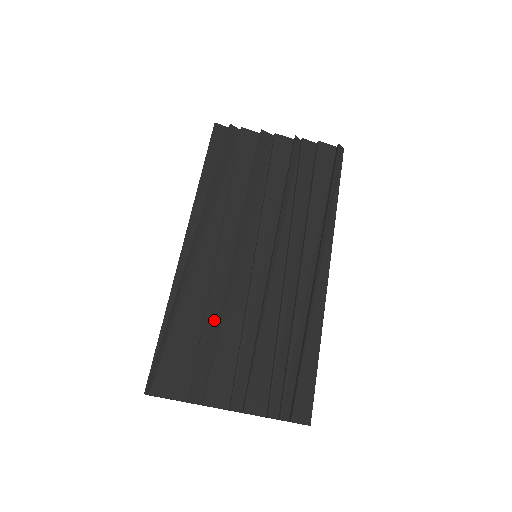
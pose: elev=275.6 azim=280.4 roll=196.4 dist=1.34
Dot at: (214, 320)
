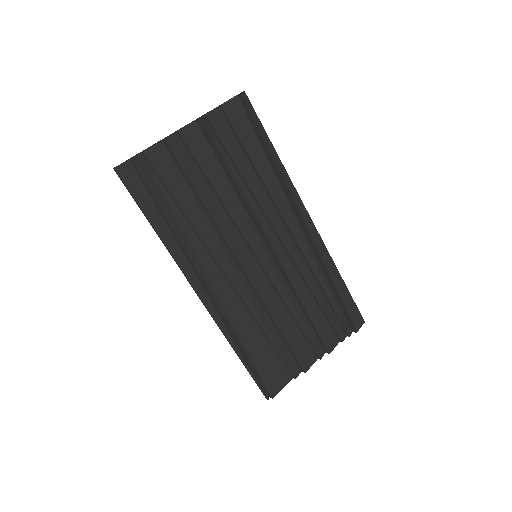
Dot at: (268, 324)
